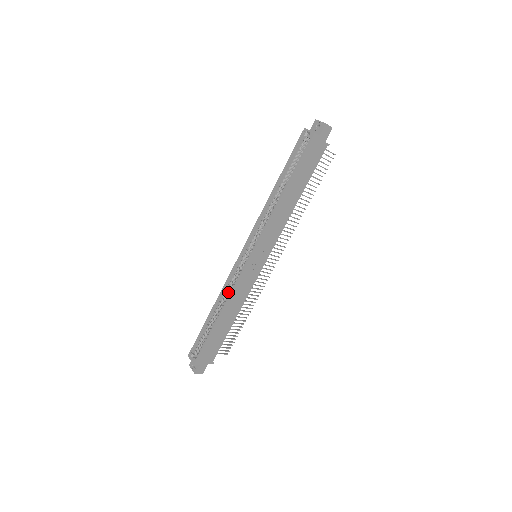
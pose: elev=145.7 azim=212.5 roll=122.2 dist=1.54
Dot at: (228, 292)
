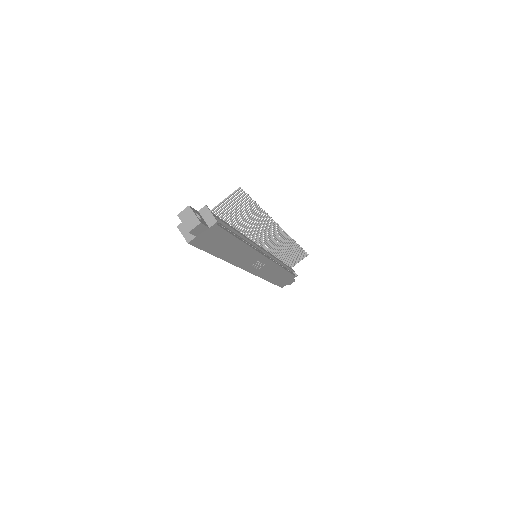
Dot at: occluded
